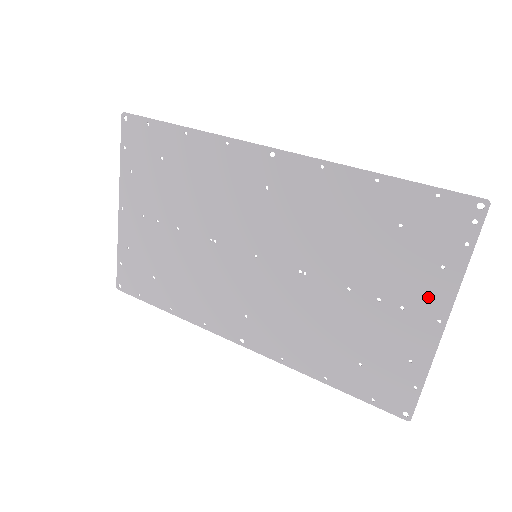
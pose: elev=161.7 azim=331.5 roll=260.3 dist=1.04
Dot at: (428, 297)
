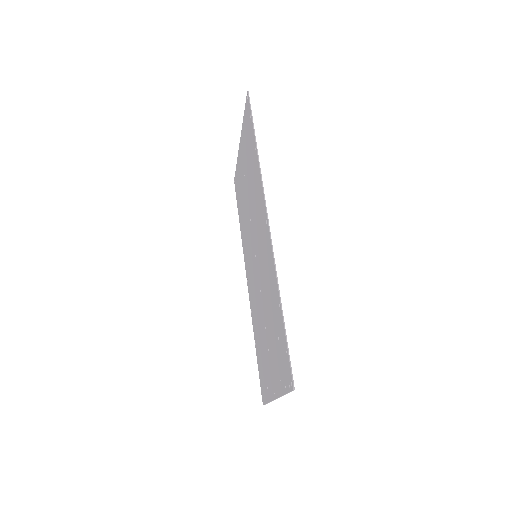
Dot at: (275, 380)
